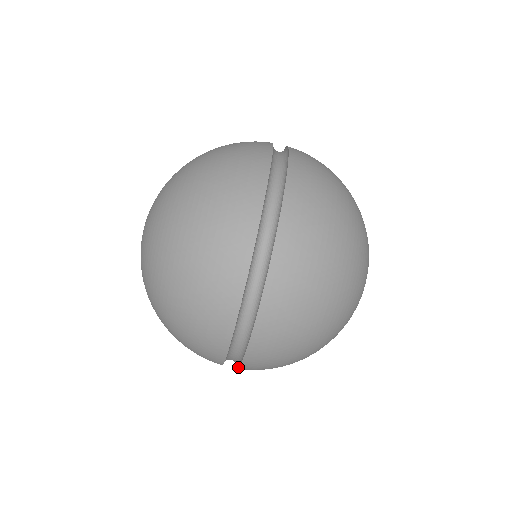
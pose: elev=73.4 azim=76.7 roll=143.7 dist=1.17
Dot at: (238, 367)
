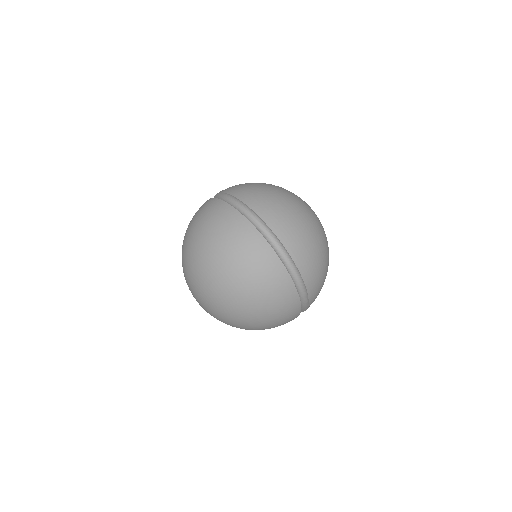
Dot at: (297, 269)
